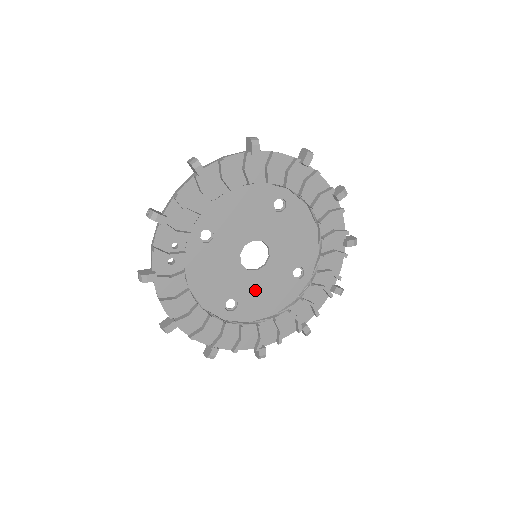
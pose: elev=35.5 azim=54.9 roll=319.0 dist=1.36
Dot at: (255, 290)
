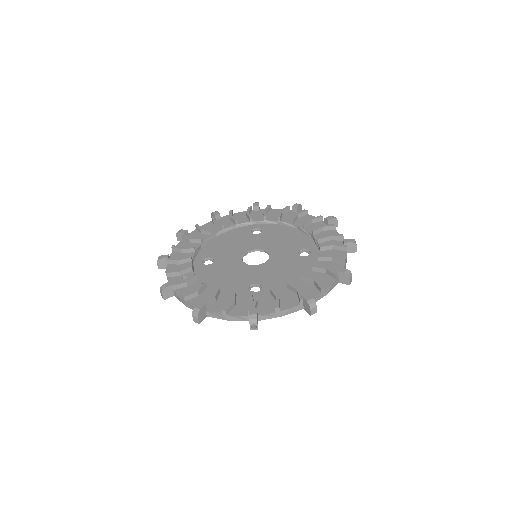
Dot at: (271, 273)
